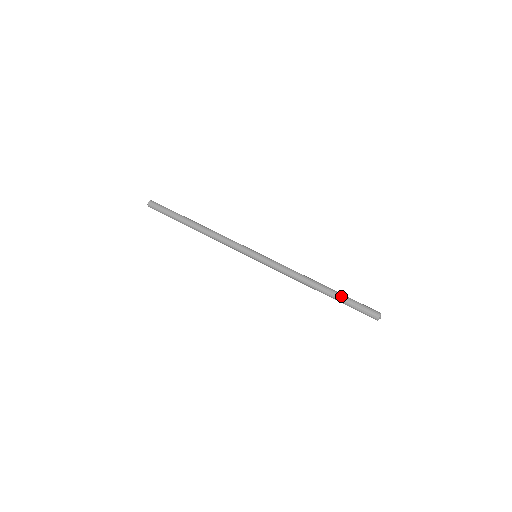
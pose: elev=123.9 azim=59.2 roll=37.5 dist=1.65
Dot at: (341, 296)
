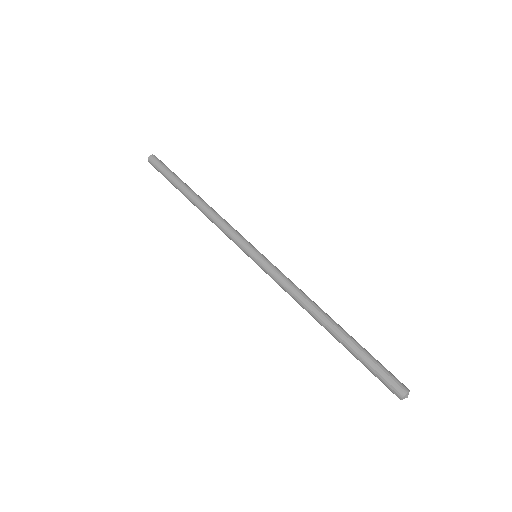
Dot at: (358, 343)
